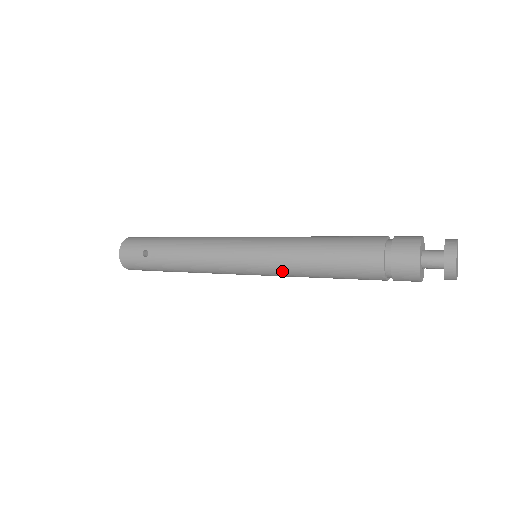
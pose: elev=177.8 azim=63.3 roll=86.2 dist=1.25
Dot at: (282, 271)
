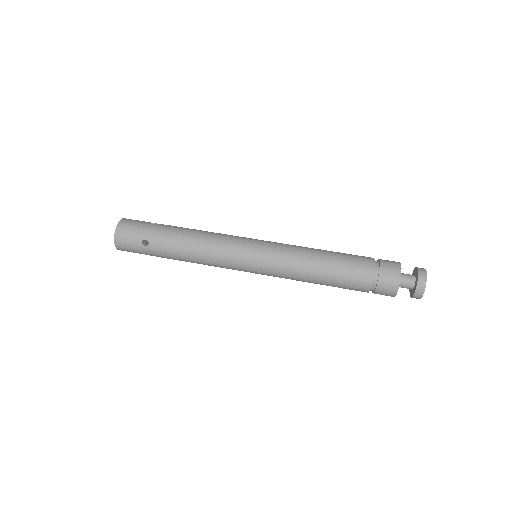
Dot at: (283, 276)
